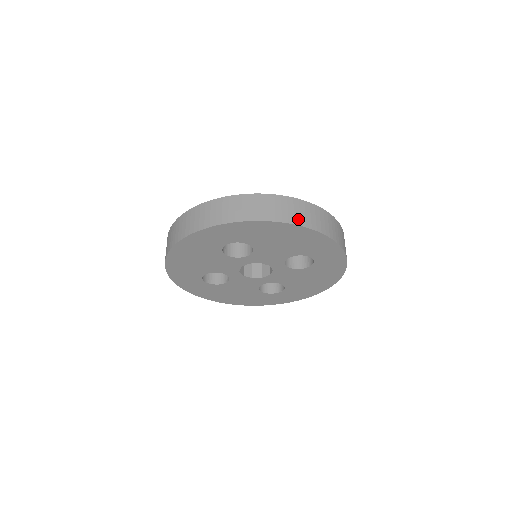
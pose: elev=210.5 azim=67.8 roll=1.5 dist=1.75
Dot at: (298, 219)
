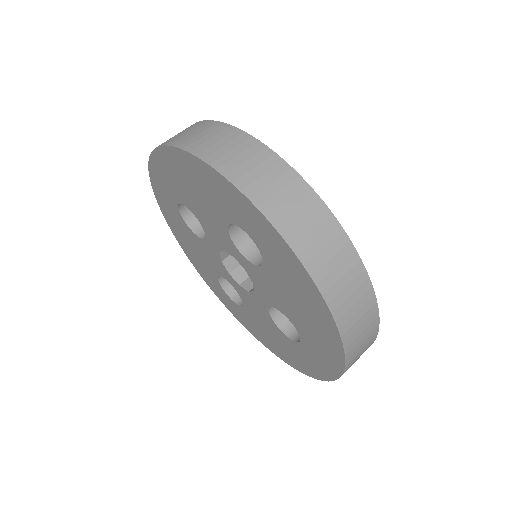
Dot at: (180, 140)
